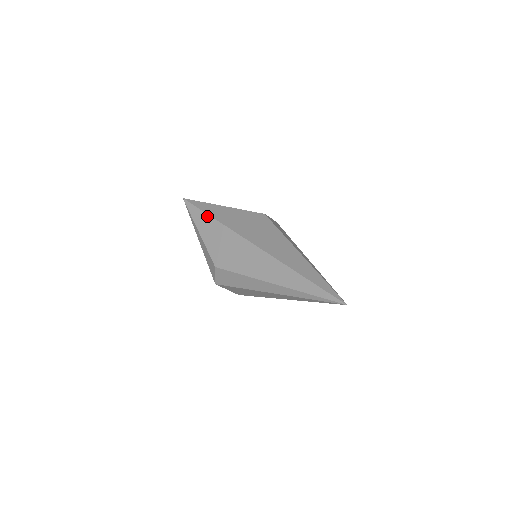
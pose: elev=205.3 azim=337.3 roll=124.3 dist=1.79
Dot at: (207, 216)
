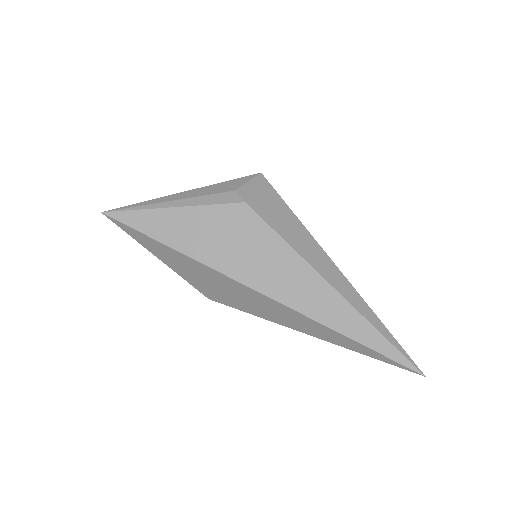
Dot at: (159, 244)
